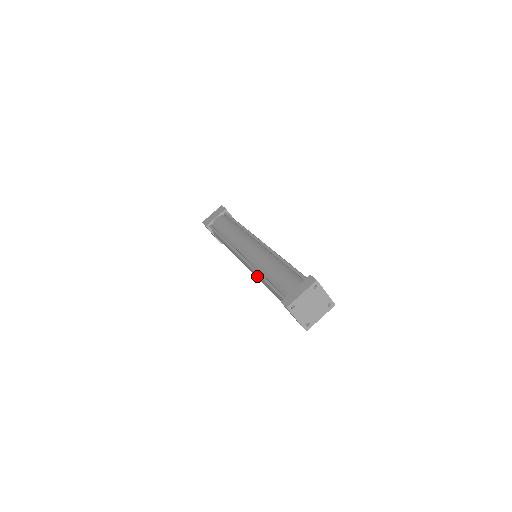
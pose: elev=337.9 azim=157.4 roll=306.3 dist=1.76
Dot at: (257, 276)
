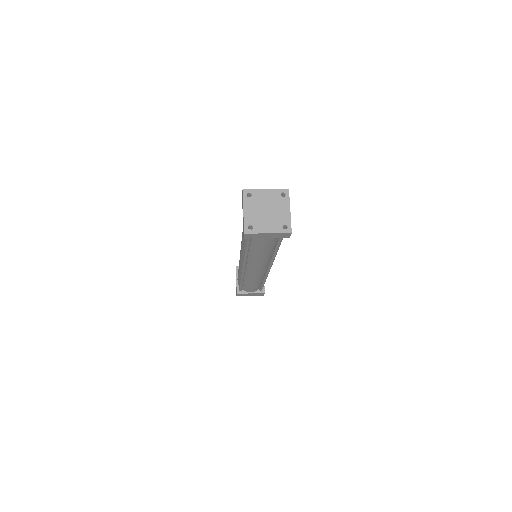
Dot at: occluded
